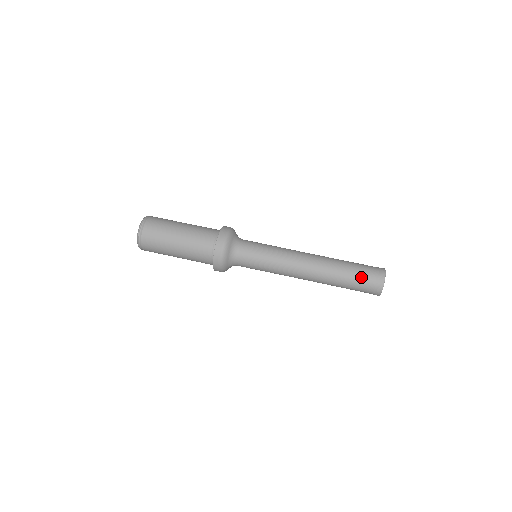
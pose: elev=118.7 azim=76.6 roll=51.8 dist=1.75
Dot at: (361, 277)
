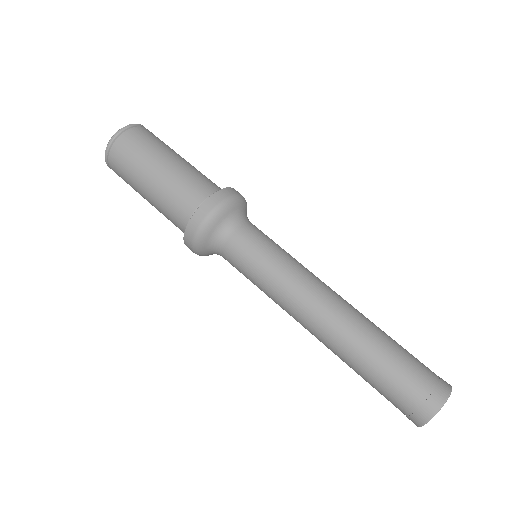
Dot at: (411, 368)
